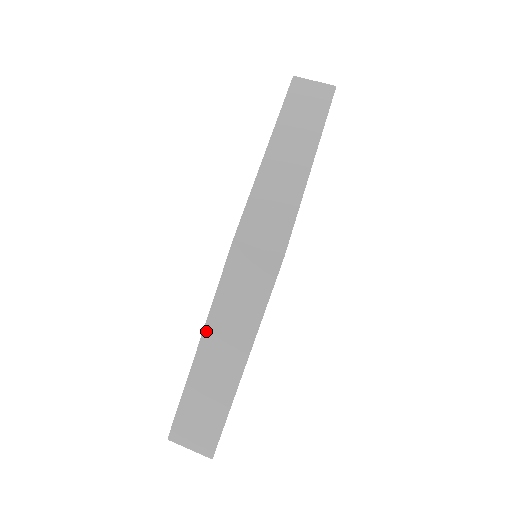
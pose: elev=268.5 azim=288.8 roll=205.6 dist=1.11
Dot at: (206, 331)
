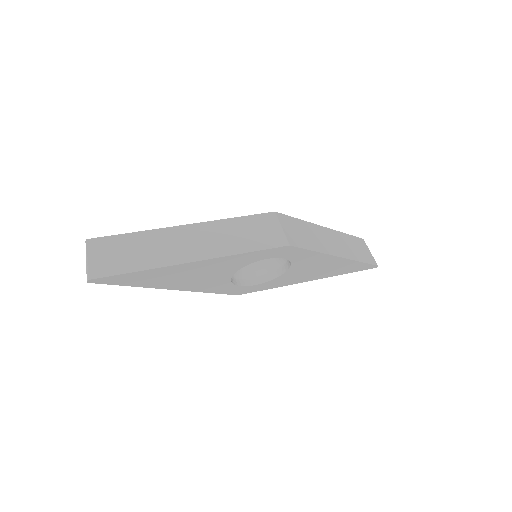
Dot at: (200, 225)
